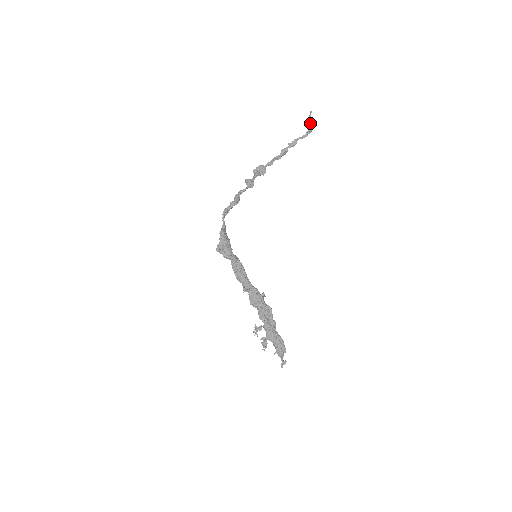
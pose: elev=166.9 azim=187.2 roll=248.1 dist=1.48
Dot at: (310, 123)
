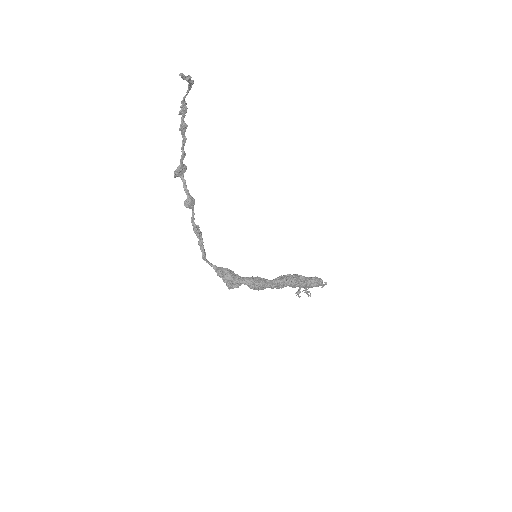
Dot at: (187, 79)
